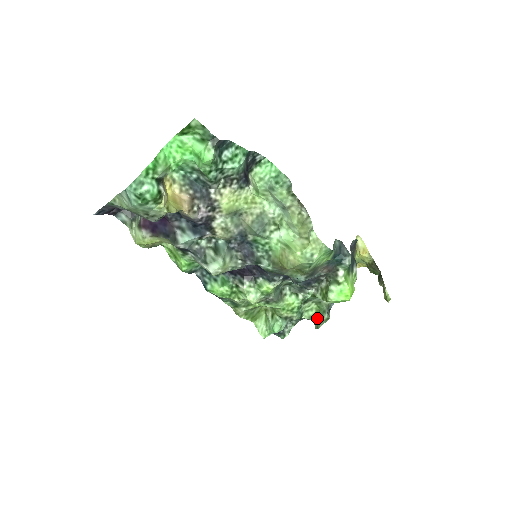
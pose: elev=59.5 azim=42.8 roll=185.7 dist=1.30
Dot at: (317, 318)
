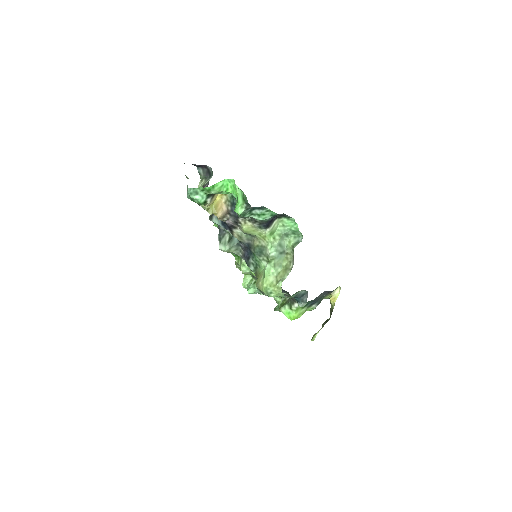
Dot at: (279, 305)
